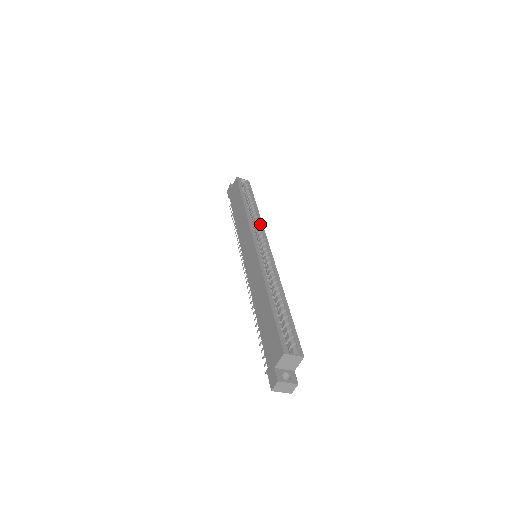
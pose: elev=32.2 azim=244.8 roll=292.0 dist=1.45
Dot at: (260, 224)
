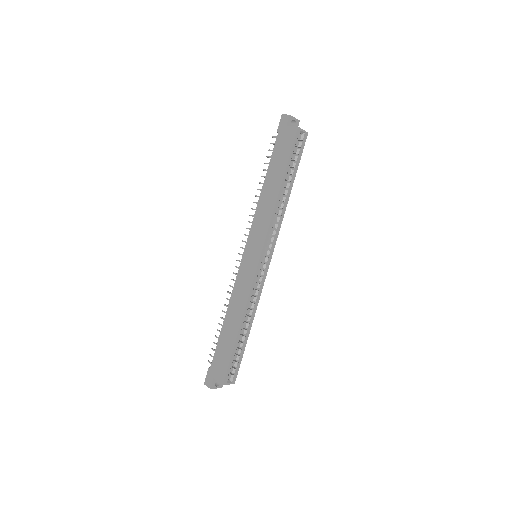
Dot at: (279, 224)
